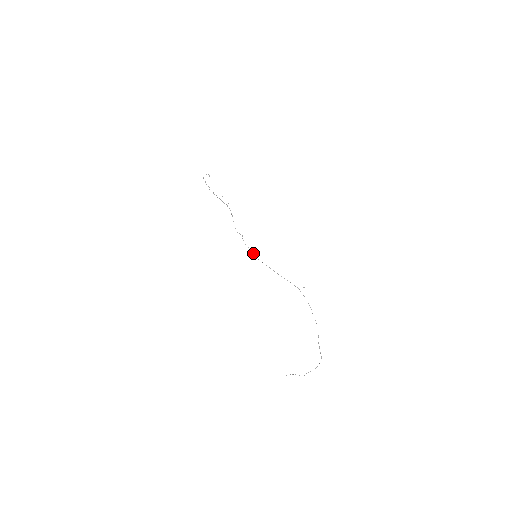
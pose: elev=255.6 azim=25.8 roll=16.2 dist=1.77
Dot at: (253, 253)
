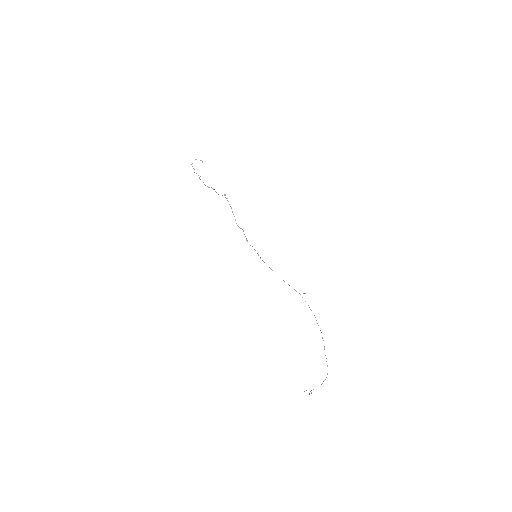
Dot at: occluded
